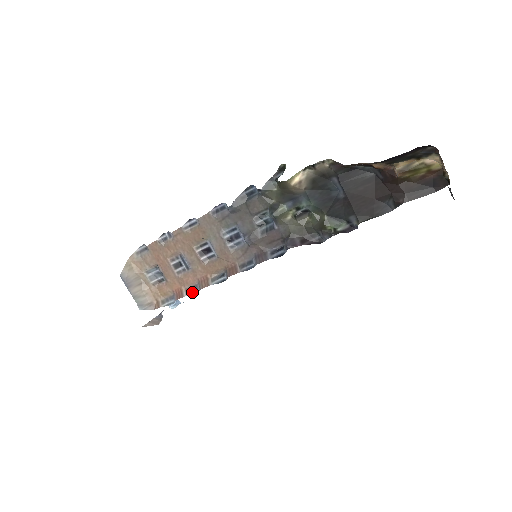
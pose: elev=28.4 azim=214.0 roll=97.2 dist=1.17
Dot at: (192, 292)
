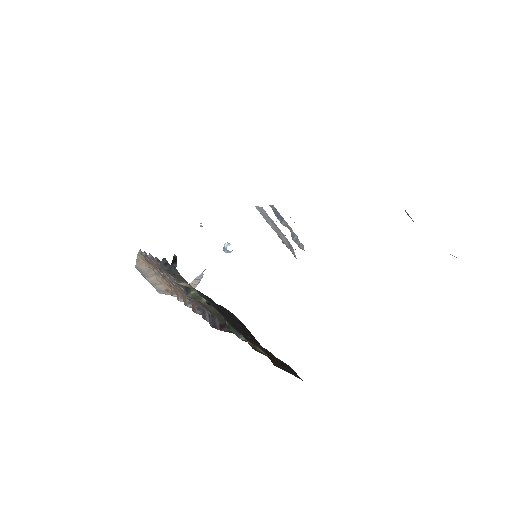
Dot at: occluded
